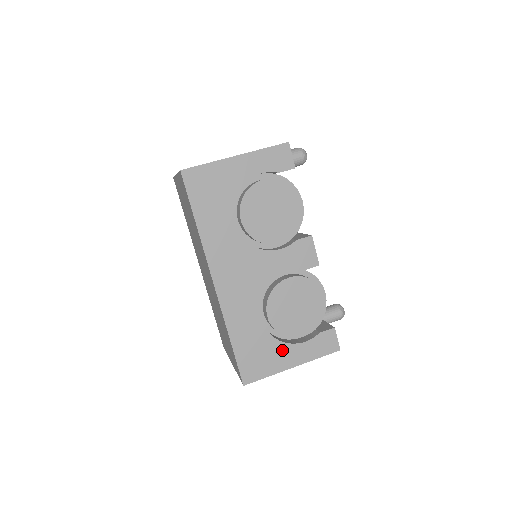
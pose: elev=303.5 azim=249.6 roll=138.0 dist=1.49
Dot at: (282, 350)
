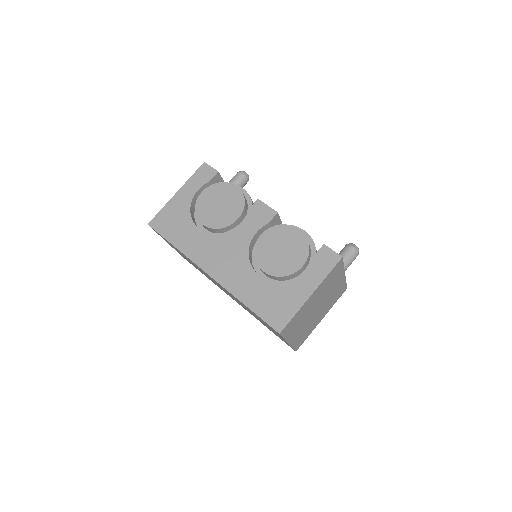
Dot at: (292, 287)
